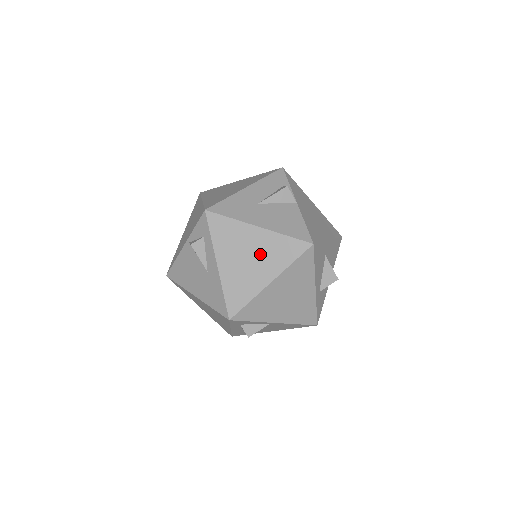
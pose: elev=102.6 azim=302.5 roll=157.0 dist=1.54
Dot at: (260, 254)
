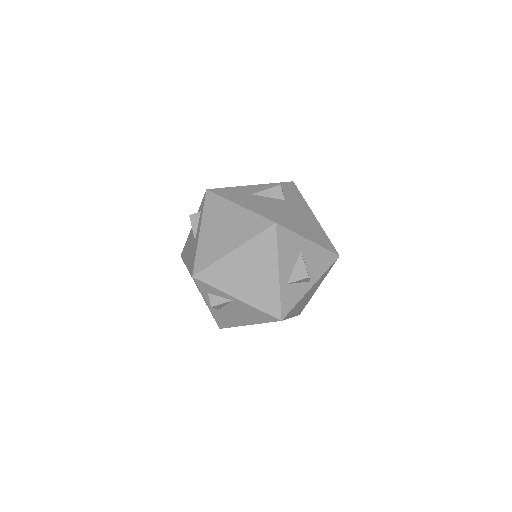
Dot at: (233, 226)
